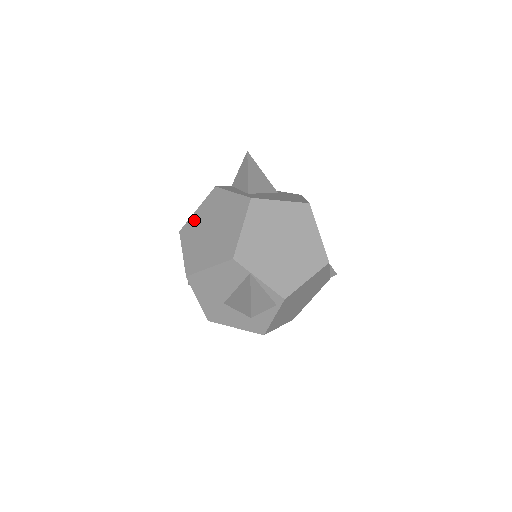
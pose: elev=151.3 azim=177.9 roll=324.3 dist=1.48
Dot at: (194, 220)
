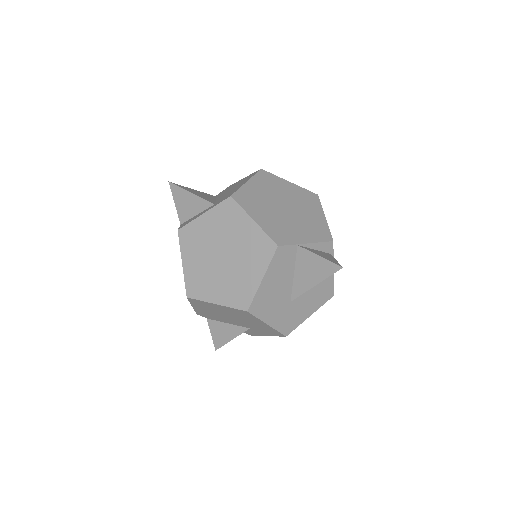
Dot at: (191, 272)
